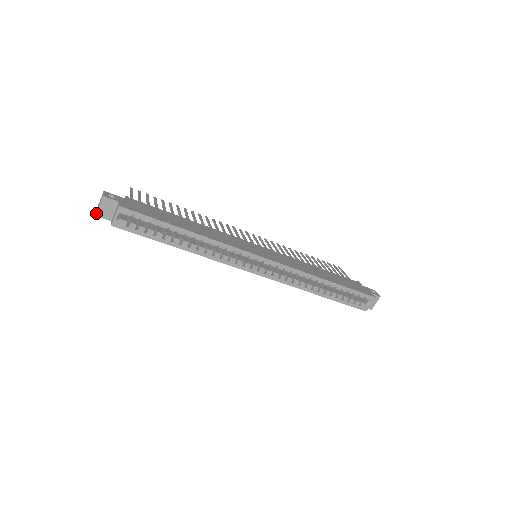
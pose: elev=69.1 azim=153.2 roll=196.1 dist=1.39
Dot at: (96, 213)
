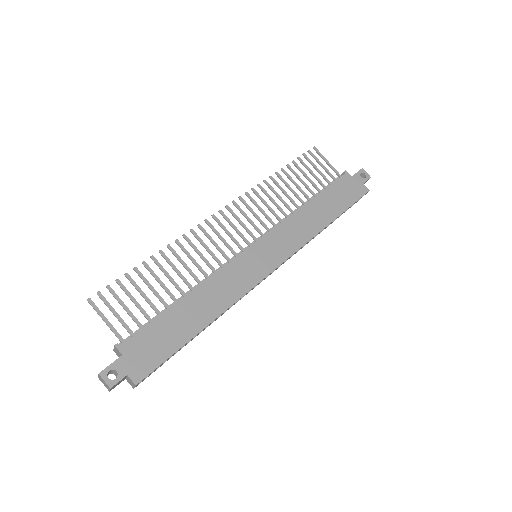
Dot at: (109, 391)
